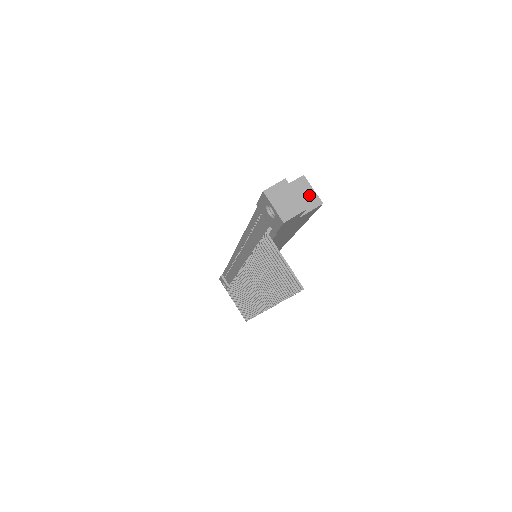
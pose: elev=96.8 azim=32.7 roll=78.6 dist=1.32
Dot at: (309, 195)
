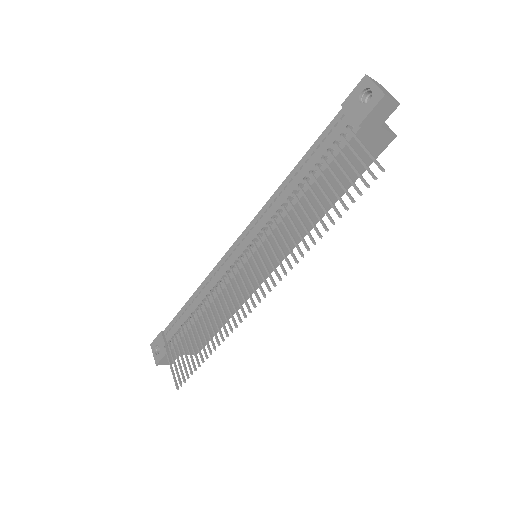
Dot at: (385, 125)
